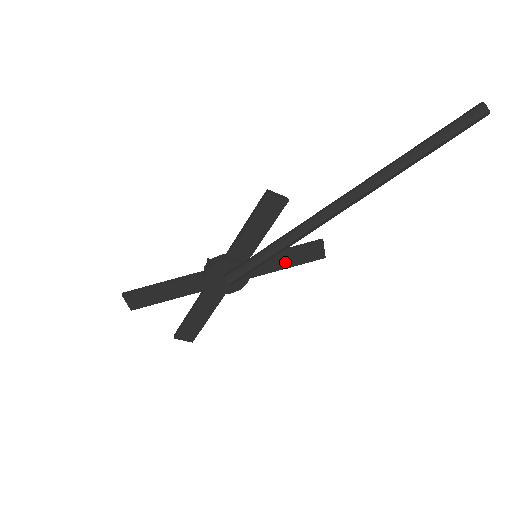
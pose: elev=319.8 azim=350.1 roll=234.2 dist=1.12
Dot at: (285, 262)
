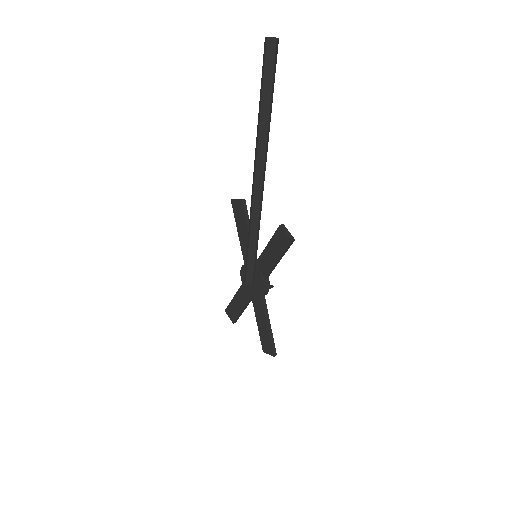
Dot at: (273, 256)
